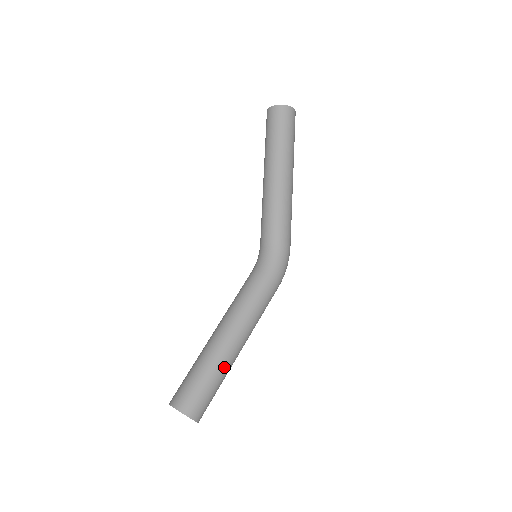
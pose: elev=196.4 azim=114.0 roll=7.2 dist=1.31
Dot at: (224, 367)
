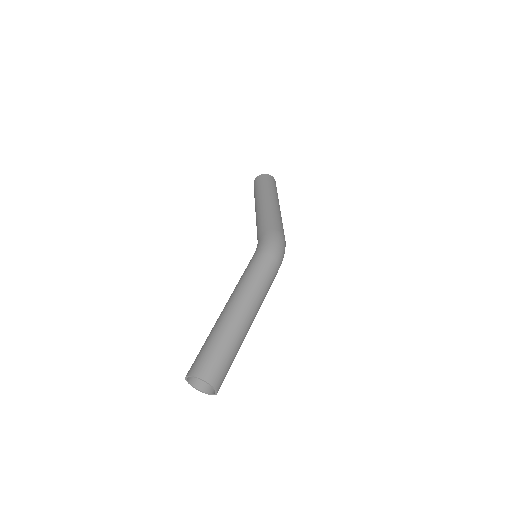
Dot at: (222, 328)
